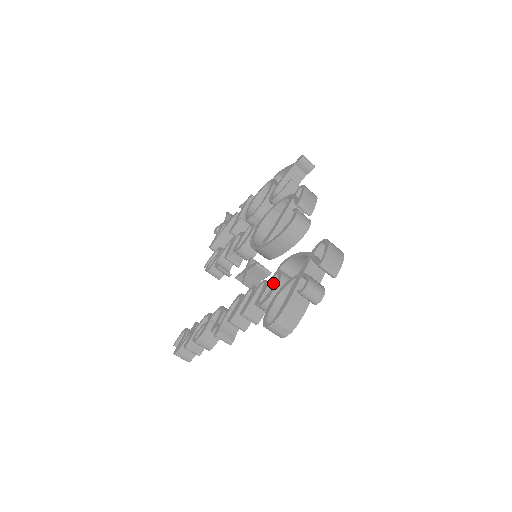
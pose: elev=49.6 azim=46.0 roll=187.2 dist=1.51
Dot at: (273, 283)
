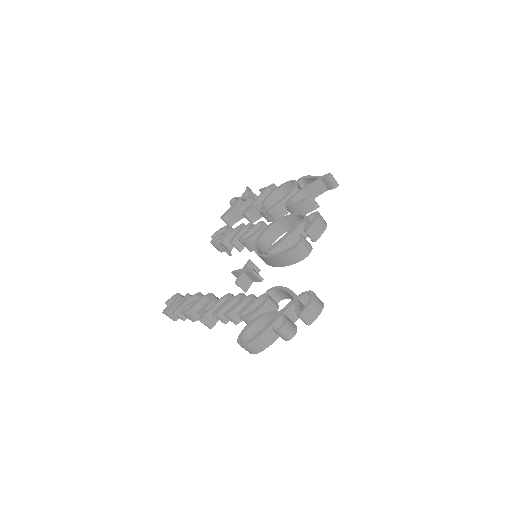
Dot at: (259, 301)
